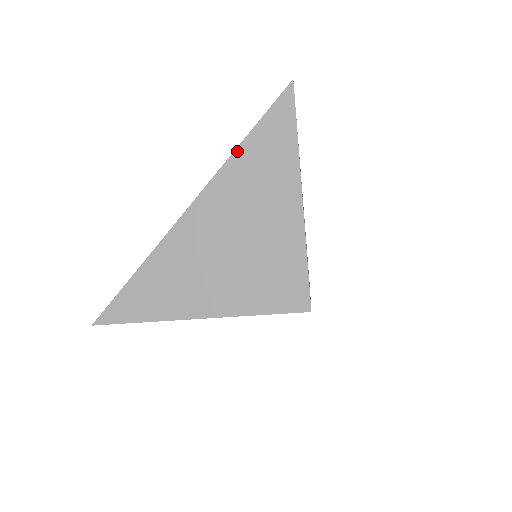
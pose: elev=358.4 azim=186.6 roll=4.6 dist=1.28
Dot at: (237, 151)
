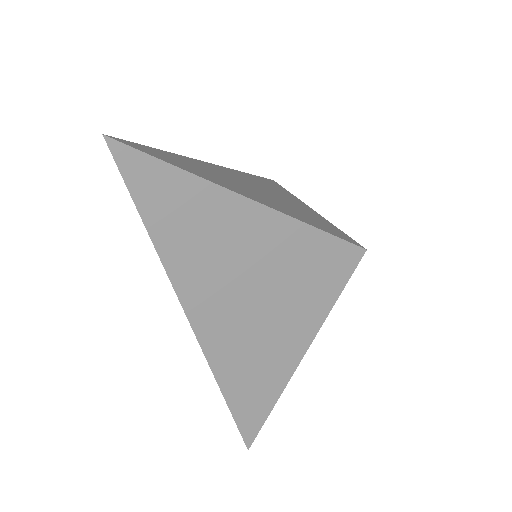
Dot at: (159, 251)
